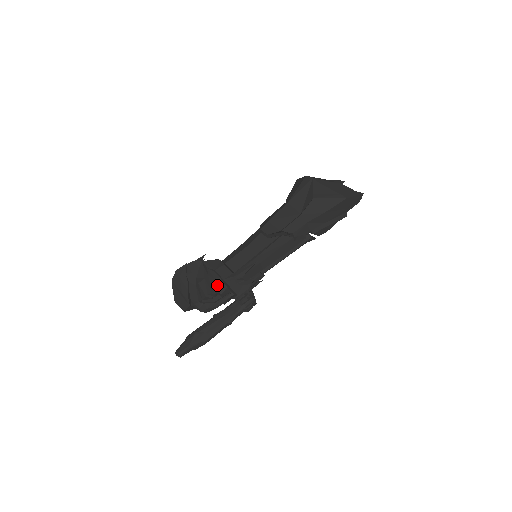
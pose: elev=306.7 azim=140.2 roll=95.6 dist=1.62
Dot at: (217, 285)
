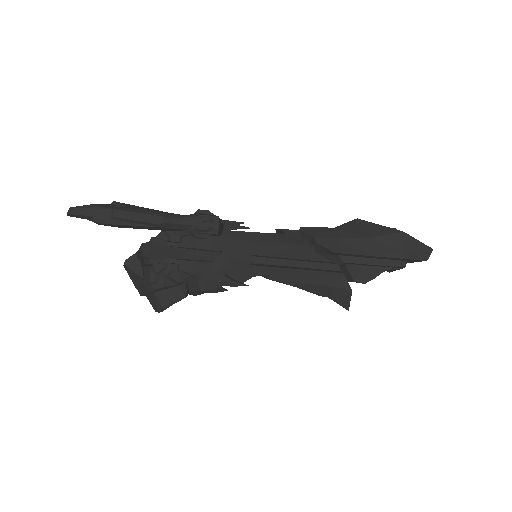
Dot at: occluded
